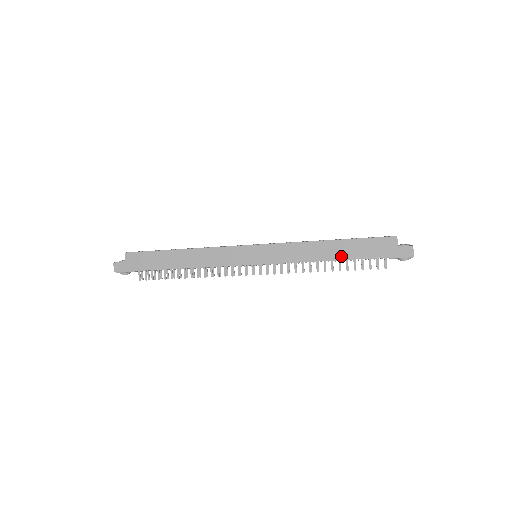
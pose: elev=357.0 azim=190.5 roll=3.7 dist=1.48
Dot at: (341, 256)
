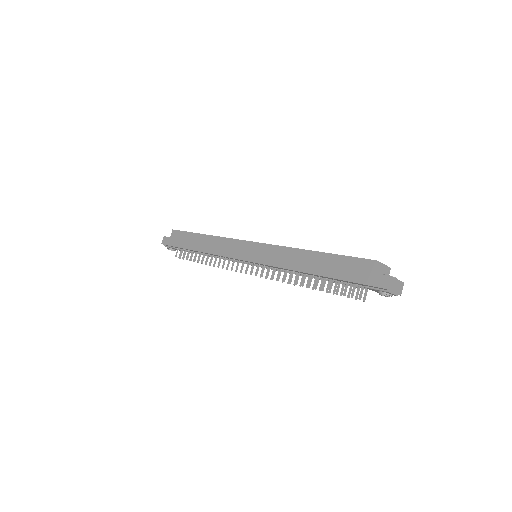
Dot at: (316, 270)
